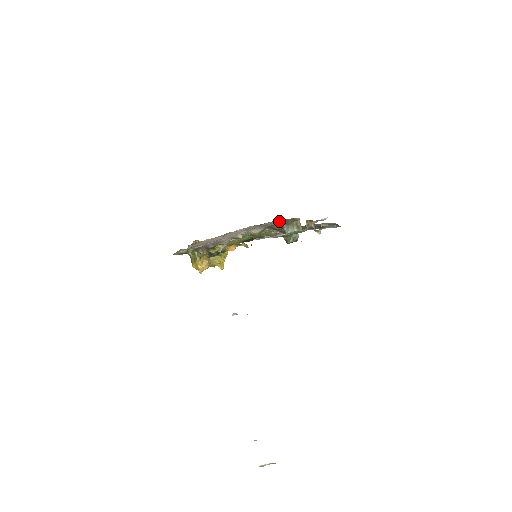
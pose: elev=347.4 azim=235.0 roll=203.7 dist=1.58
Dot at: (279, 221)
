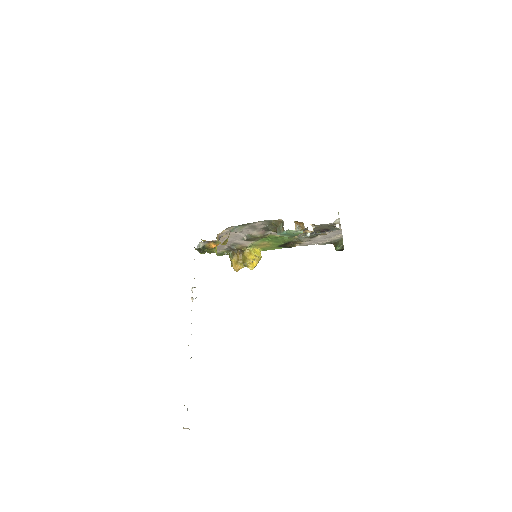
Dot at: (263, 223)
